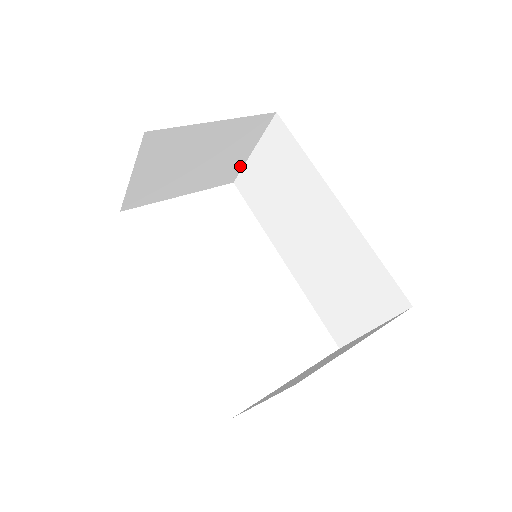
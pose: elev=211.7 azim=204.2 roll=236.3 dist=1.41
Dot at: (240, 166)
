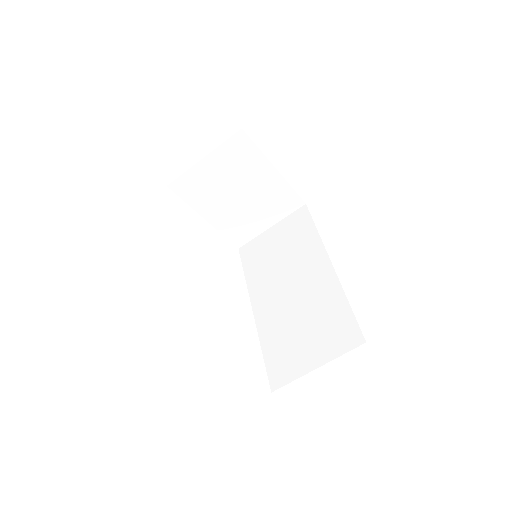
Dot at: (254, 235)
